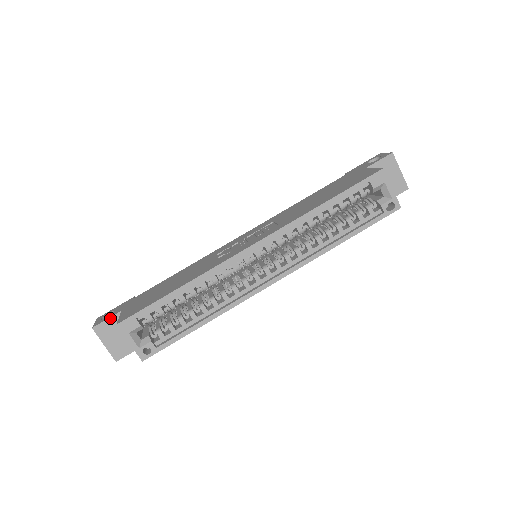
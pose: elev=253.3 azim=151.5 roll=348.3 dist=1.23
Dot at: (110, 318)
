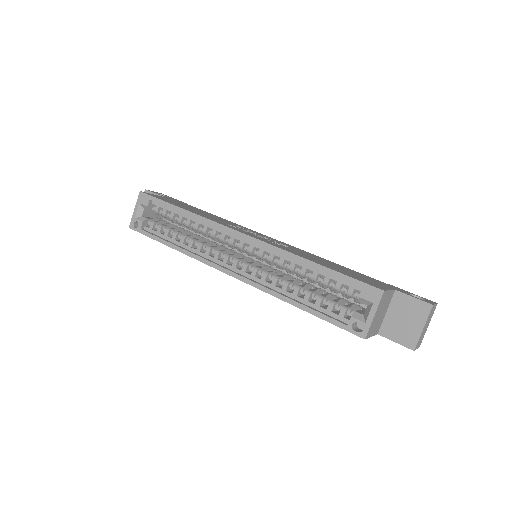
Dot at: (156, 194)
